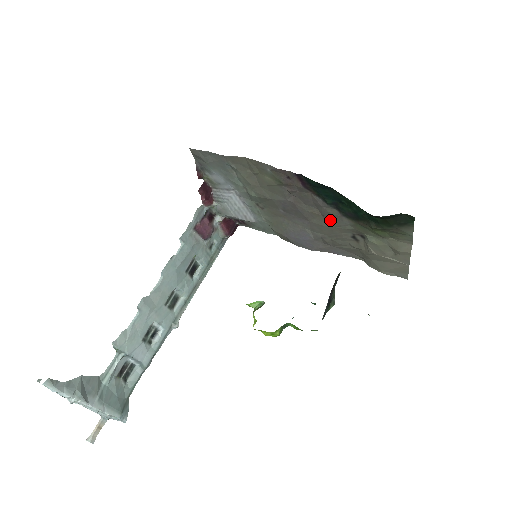
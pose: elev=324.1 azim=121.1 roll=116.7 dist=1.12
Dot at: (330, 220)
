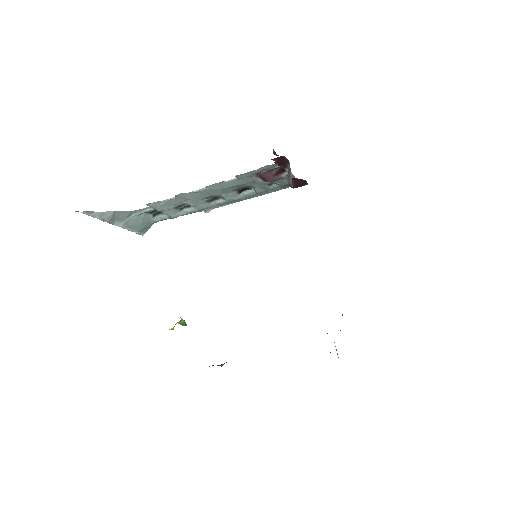
Dot at: occluded
